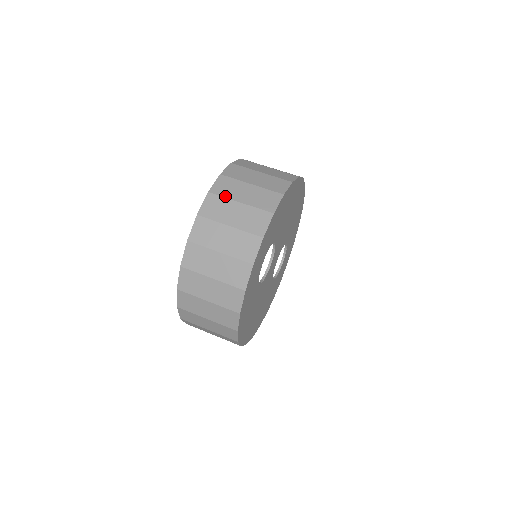
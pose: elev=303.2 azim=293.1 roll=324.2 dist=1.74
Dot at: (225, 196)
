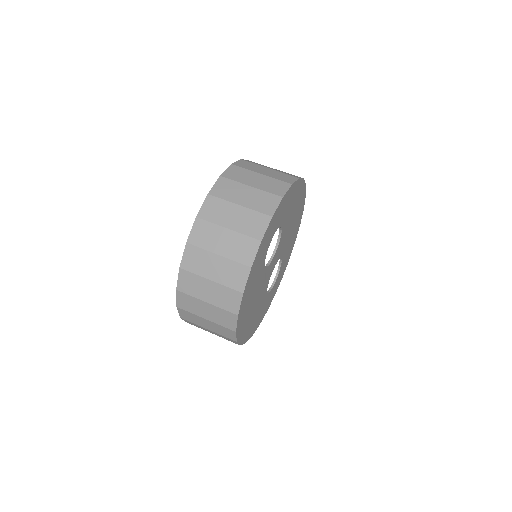
Dot at: (247, 168)
